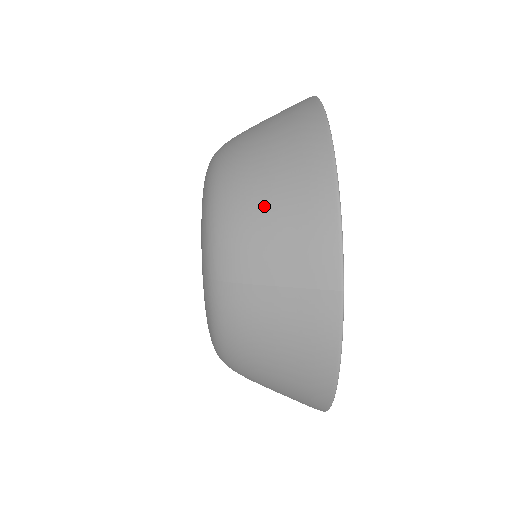
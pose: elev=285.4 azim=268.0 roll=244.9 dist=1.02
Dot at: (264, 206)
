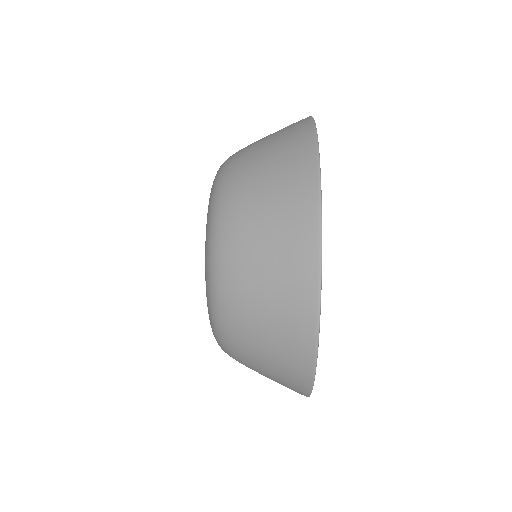
Dot at: occluded
